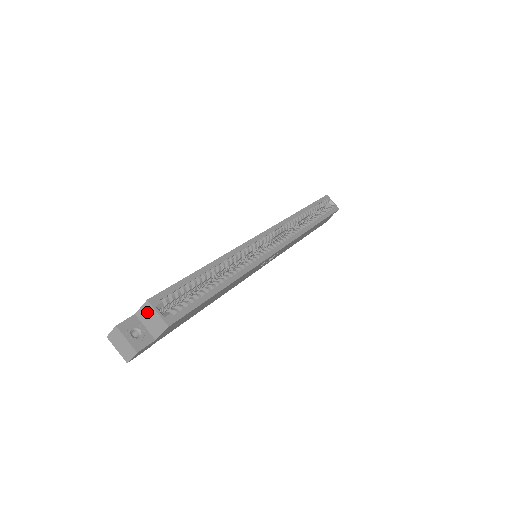
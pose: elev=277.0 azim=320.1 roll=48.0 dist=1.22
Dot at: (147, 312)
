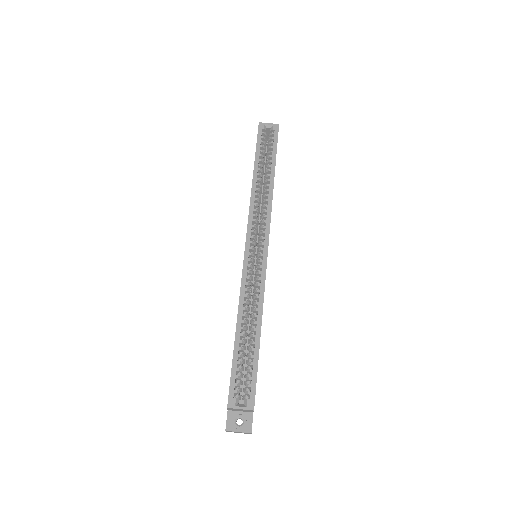
Dot at: (234, 409)
